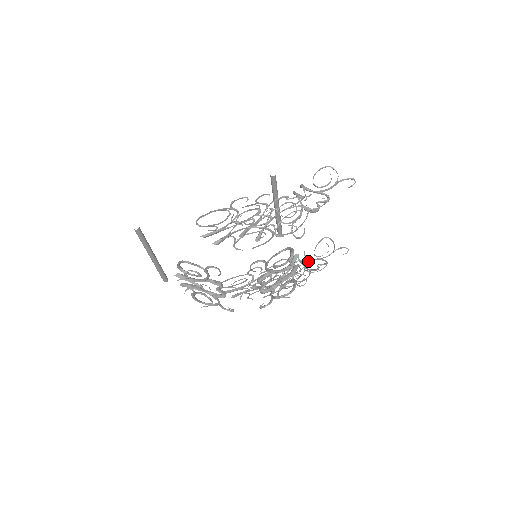
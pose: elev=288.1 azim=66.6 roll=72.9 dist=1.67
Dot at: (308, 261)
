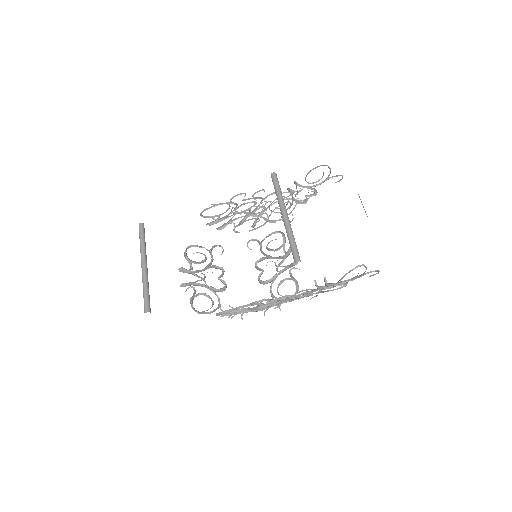
Dot at: (298, 192)
